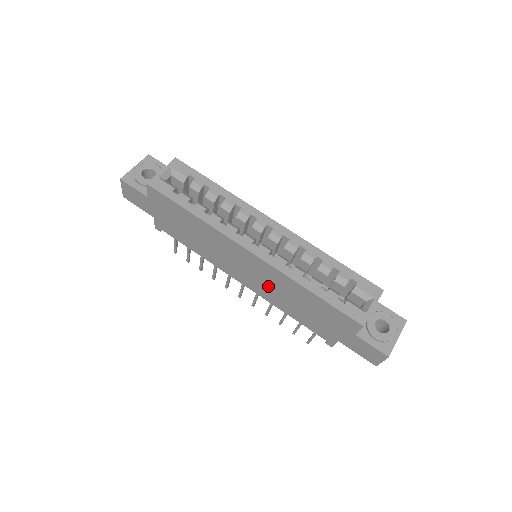
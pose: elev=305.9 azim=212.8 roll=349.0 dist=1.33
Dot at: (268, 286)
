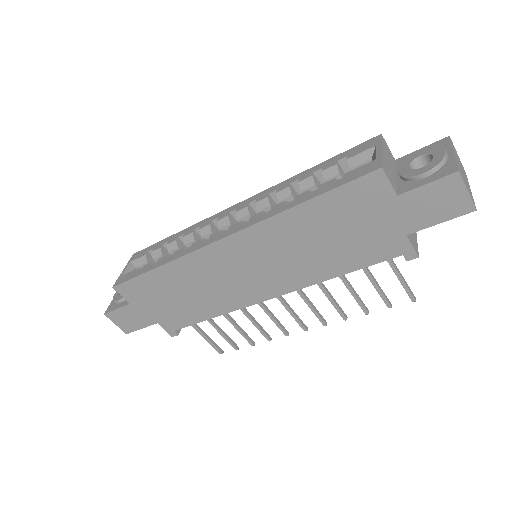
Dot at: (281, 262)
